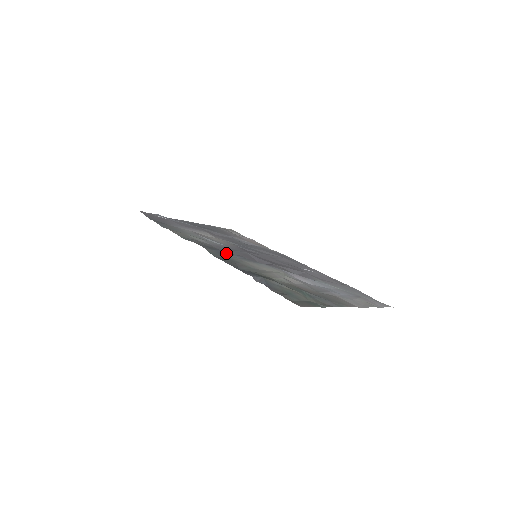
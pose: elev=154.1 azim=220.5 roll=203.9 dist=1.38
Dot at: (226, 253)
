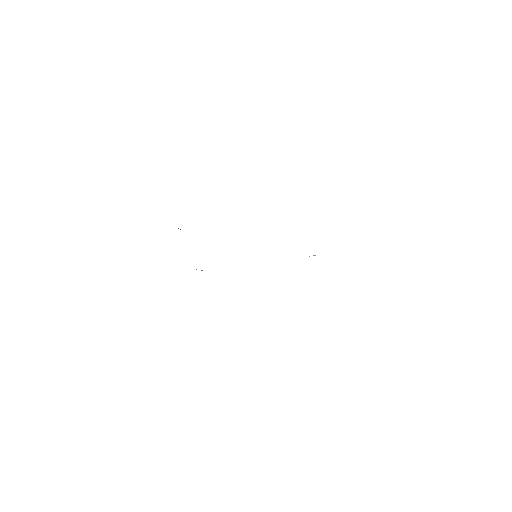
Dot at: occluded
